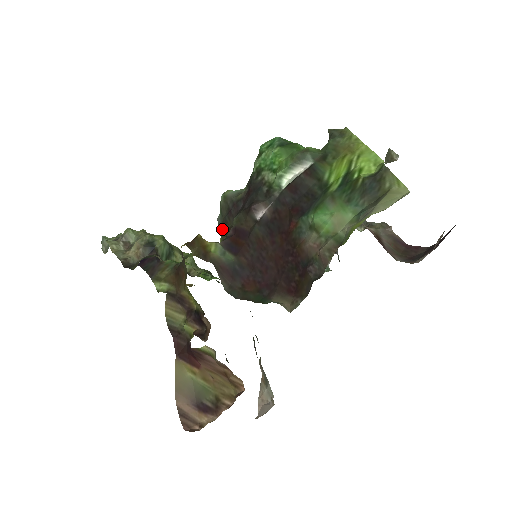
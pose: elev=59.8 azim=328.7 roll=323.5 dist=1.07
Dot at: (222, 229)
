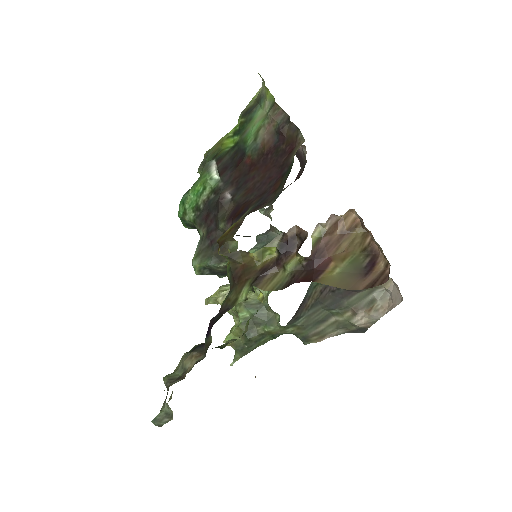
Dot at: (221, 257)
